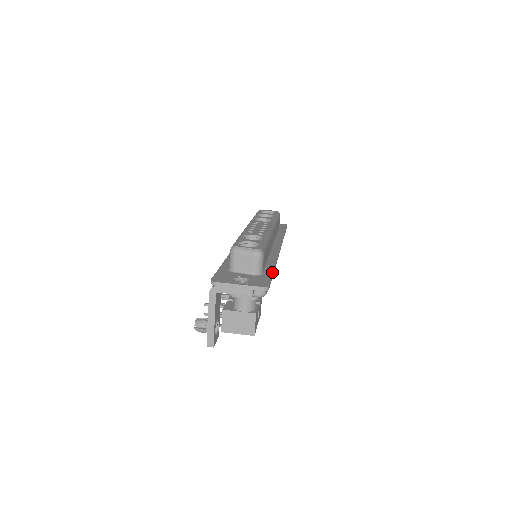
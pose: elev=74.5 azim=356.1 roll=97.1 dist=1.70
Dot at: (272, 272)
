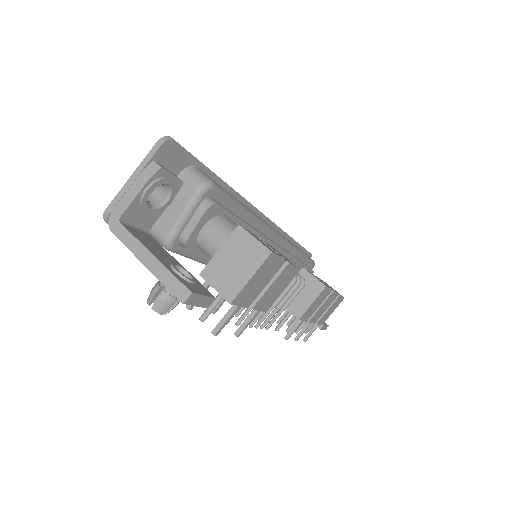
Dot at: (205, 169)
